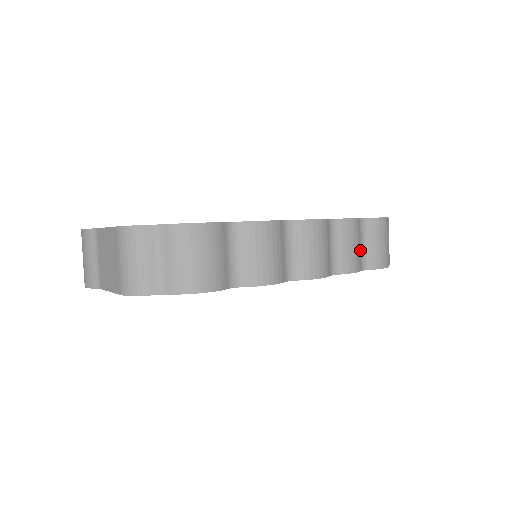
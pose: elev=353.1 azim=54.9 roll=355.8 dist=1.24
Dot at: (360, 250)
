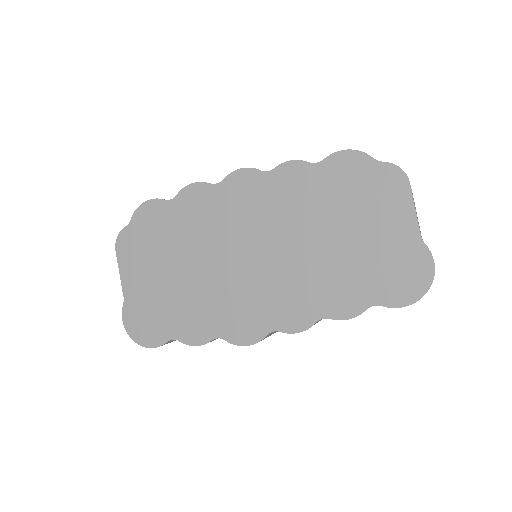
Dot at: occluded
